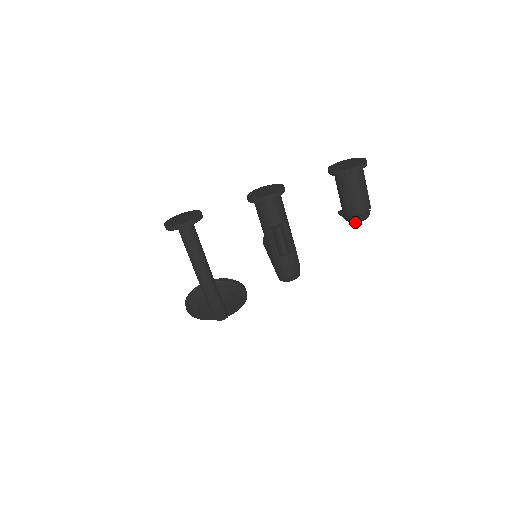
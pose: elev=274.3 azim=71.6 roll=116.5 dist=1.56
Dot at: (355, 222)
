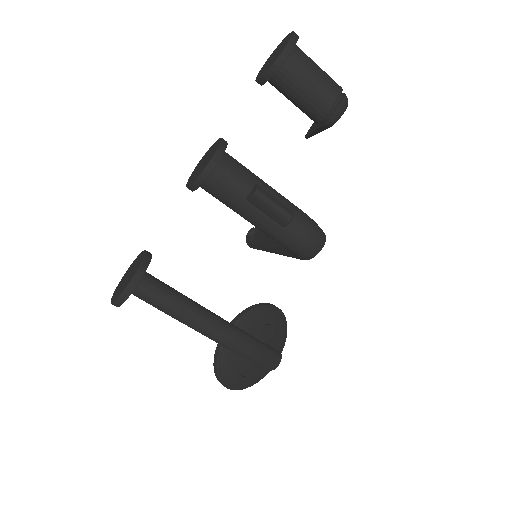
Dot at: (338, 119)
